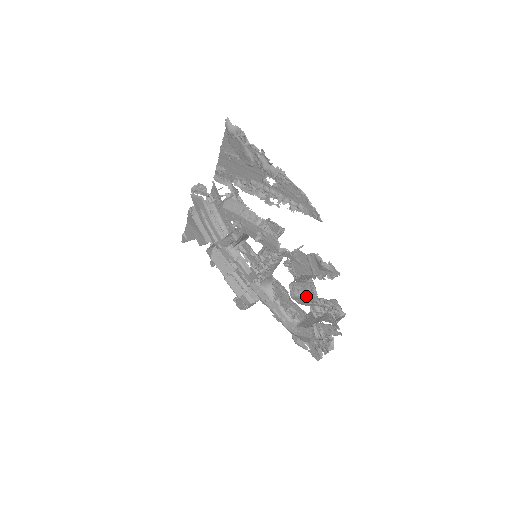
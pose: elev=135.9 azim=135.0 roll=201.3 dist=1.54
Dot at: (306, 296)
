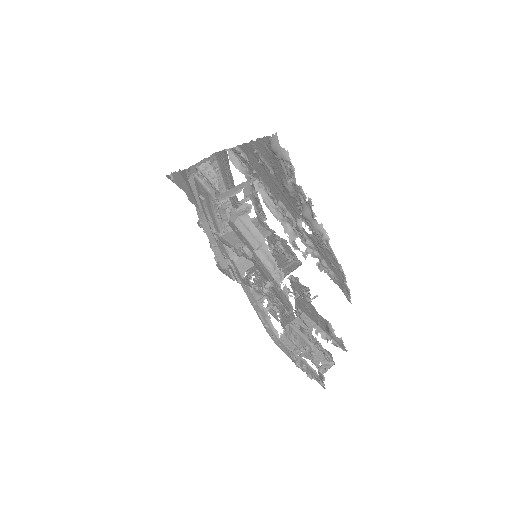
Dot at: (302, 351)
